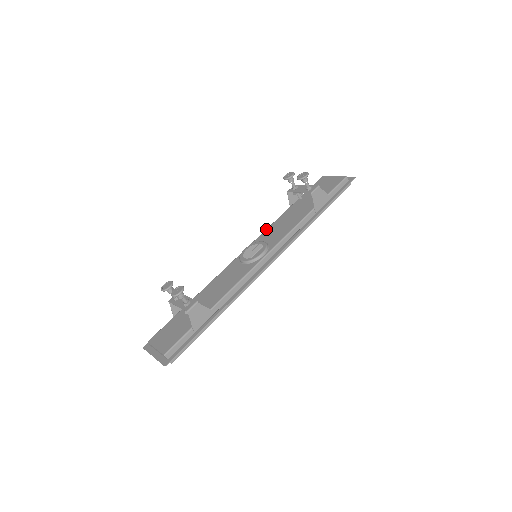
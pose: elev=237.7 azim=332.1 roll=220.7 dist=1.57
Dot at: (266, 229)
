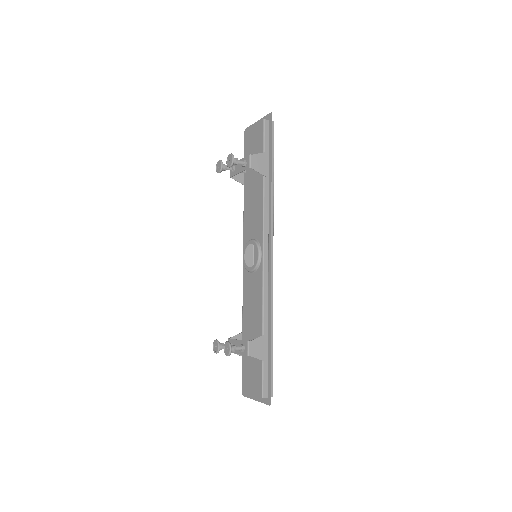
Dot at: (243, 223)
